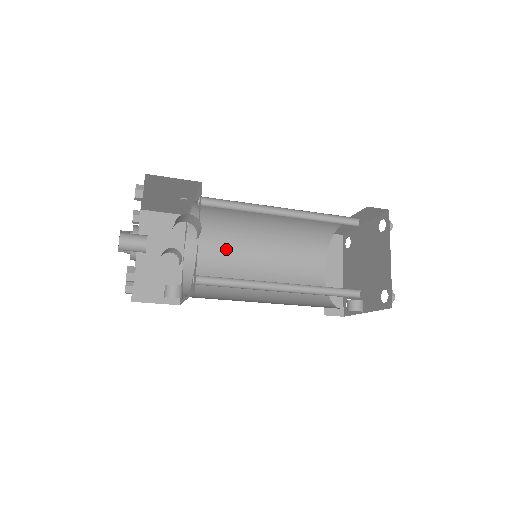
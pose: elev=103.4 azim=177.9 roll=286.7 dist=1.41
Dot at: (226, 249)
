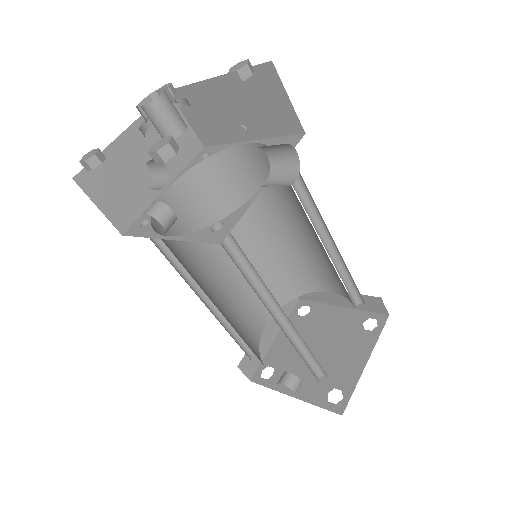
Dot at: (213, 219)
